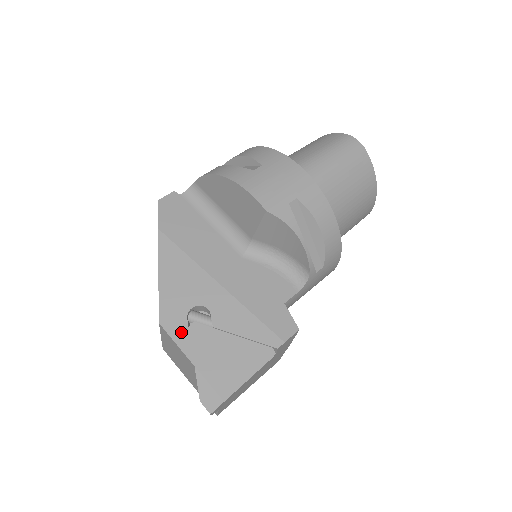
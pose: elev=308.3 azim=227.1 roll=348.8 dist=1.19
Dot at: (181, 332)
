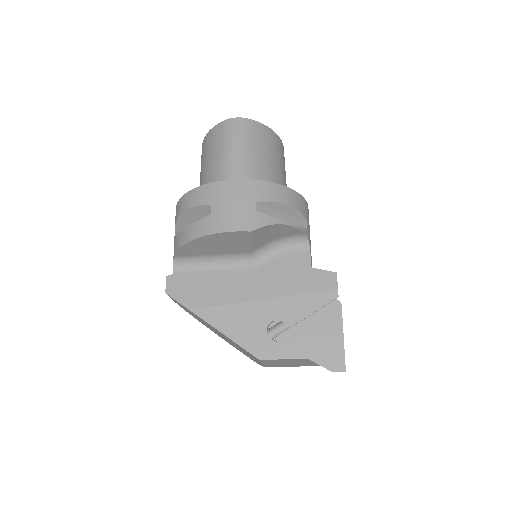
Dot at: (277, 350)
